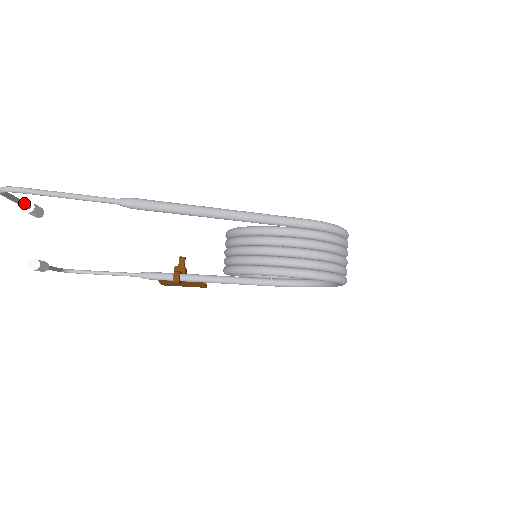
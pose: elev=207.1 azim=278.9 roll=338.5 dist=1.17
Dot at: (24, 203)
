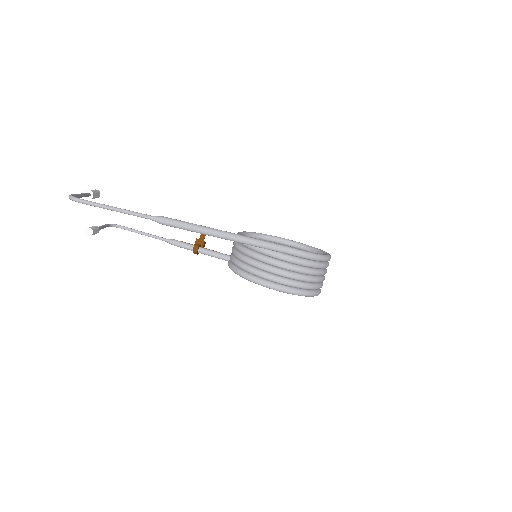
Dot at: (86, 195)
